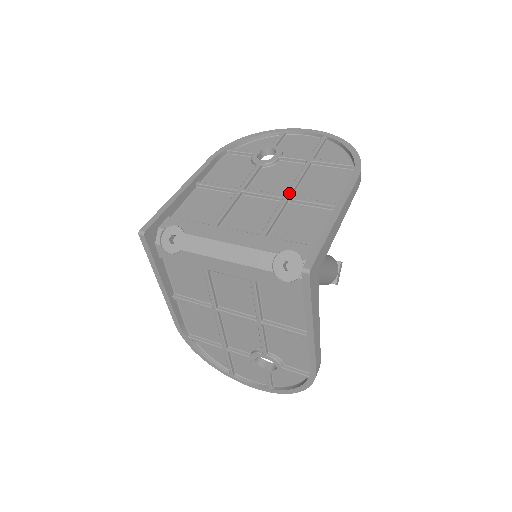
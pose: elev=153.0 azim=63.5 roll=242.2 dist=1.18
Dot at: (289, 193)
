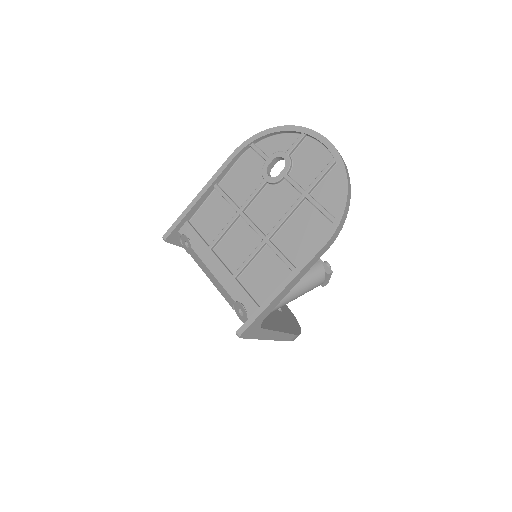
Dot at: (269, 236)
